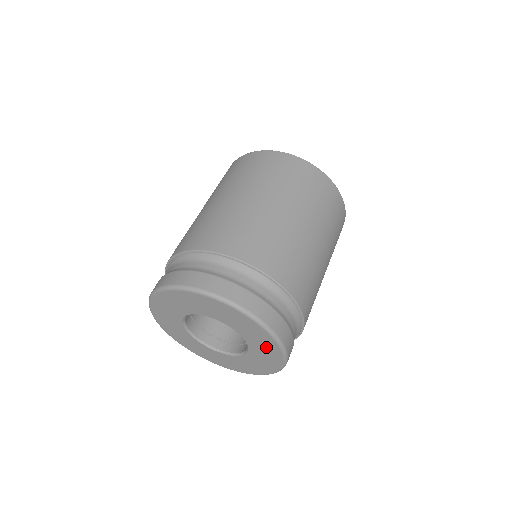
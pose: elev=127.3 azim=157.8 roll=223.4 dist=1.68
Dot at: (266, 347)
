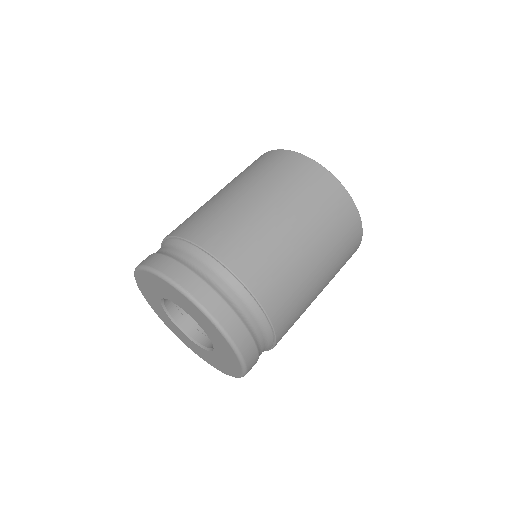
Dot at: (217, 337)
